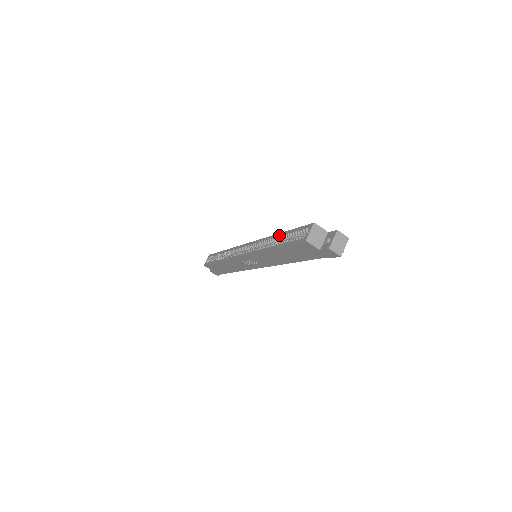
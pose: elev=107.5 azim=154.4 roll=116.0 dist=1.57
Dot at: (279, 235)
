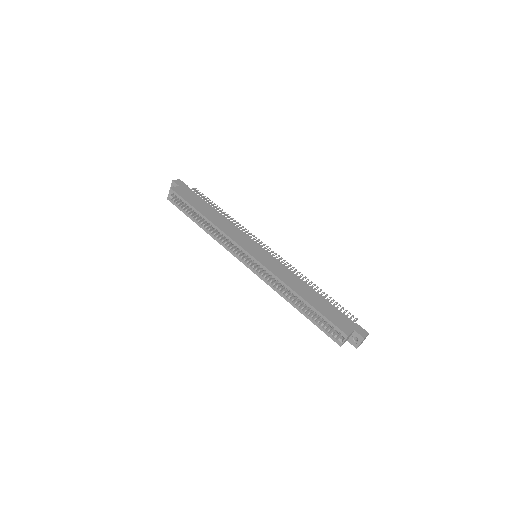
Dot at: (302, 301)
